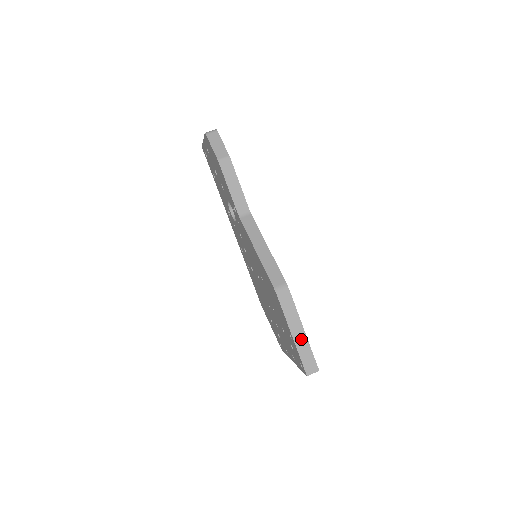
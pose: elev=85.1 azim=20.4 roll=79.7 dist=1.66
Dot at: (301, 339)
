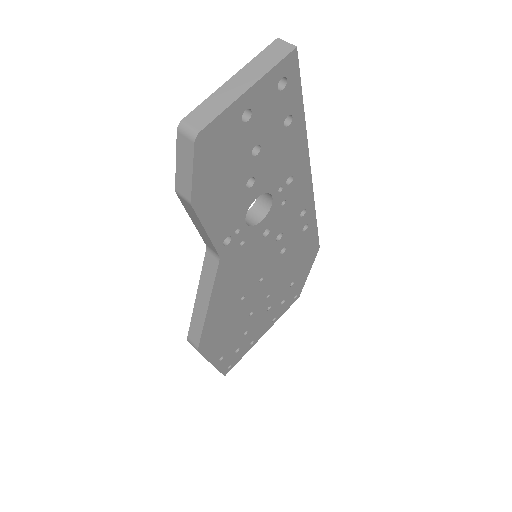
Dot at: occluded
